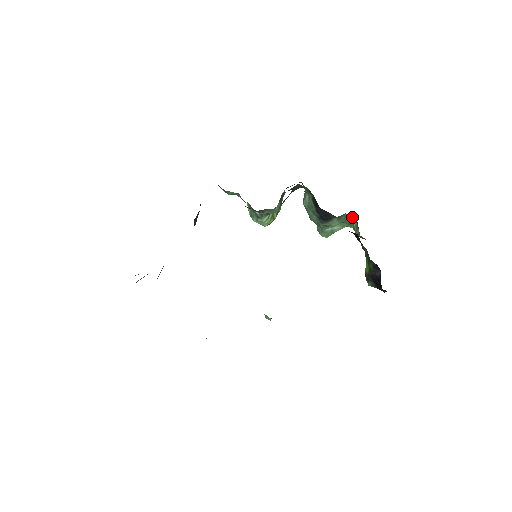
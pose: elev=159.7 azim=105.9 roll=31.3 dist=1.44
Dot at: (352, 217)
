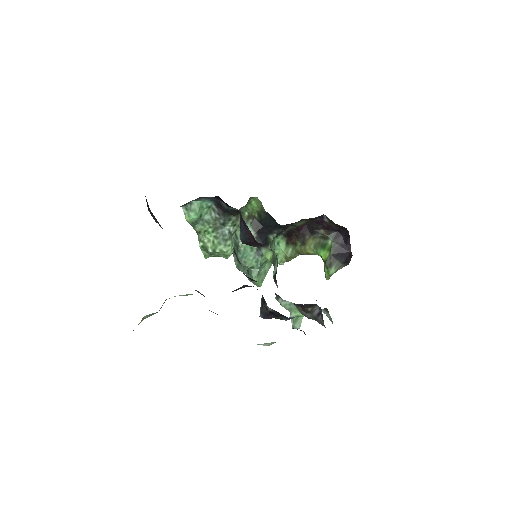
Dot at: (278, 244)
